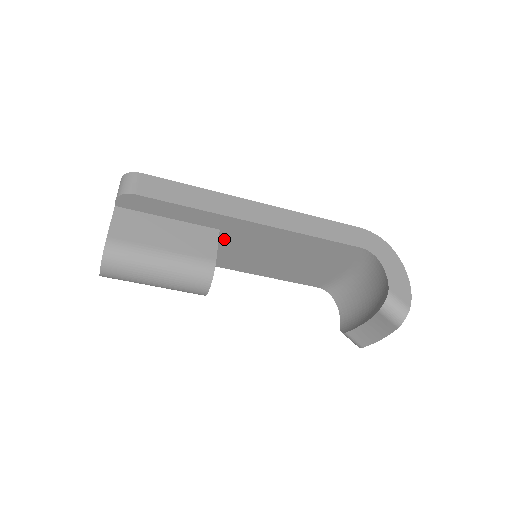
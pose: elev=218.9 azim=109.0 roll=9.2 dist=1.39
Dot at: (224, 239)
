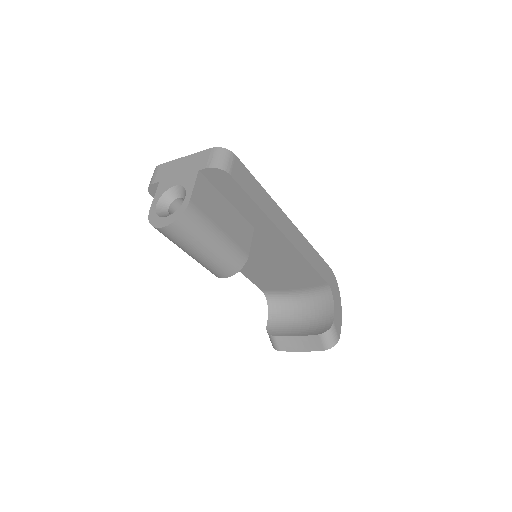
Dot at: occluded
